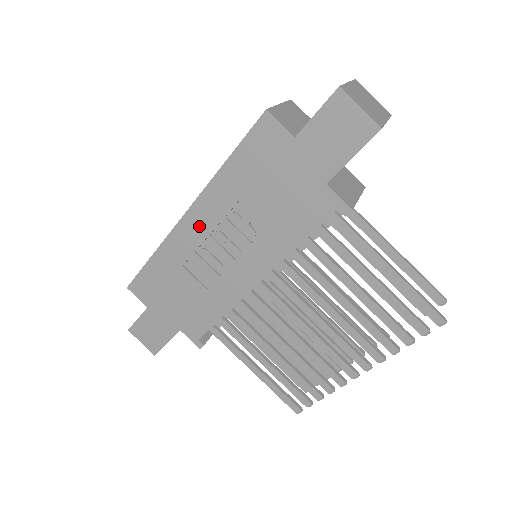
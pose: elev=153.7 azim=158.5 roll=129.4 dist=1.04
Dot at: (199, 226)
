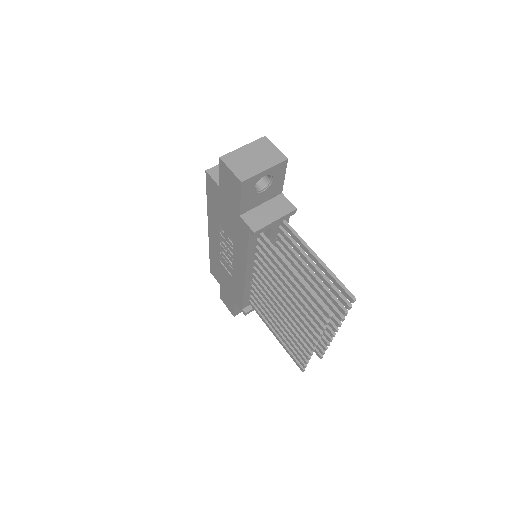
Dot at: (215, 238)
